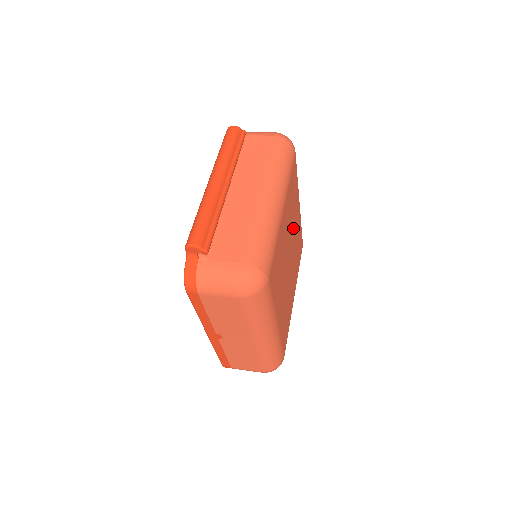
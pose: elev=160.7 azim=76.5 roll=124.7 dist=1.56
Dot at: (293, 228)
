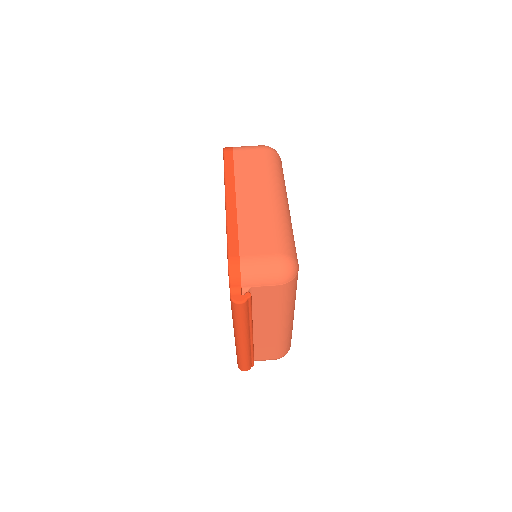
Dot at: occluded
